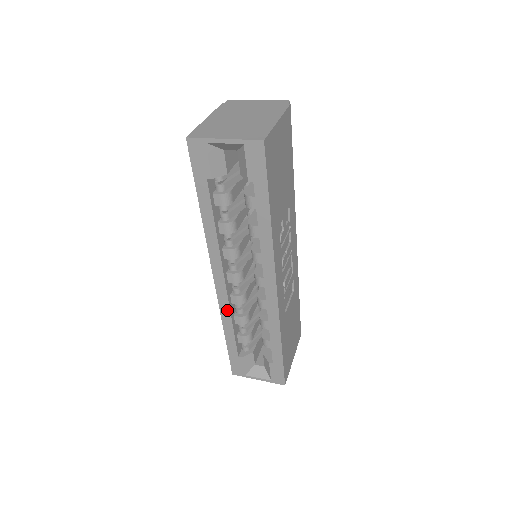
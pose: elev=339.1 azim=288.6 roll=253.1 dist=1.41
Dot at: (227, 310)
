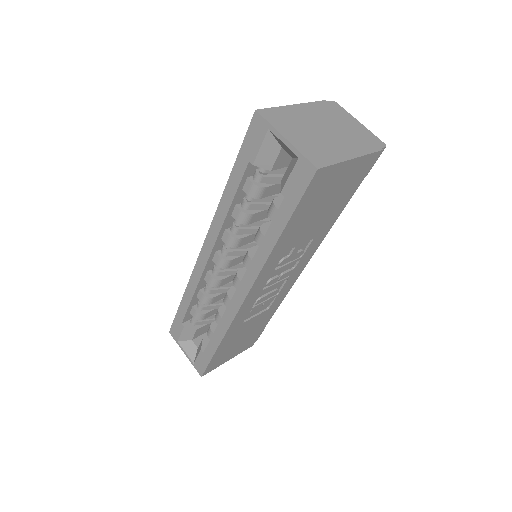
Dot at: (196, 281)
